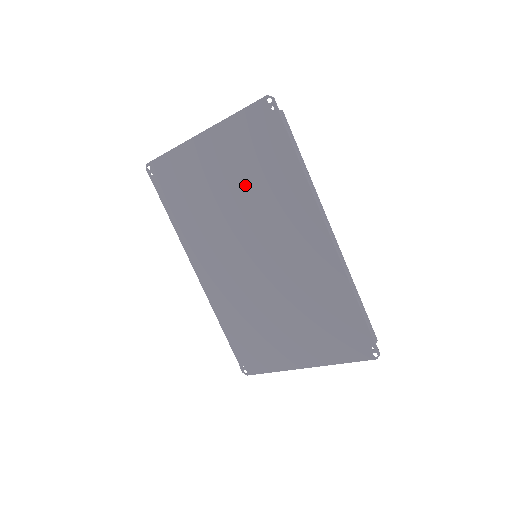
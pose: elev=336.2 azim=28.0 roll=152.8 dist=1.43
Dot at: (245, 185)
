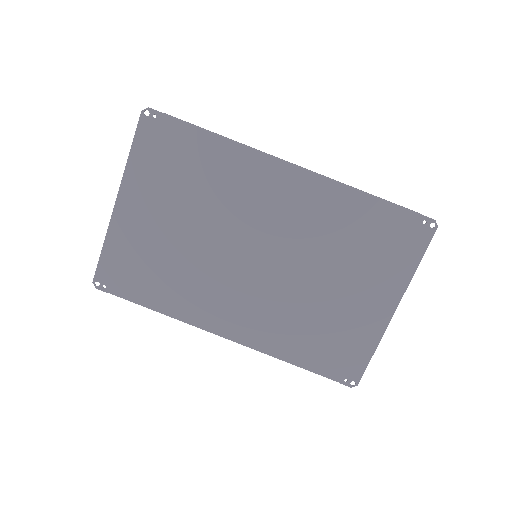
Dot at: (190, 203)
